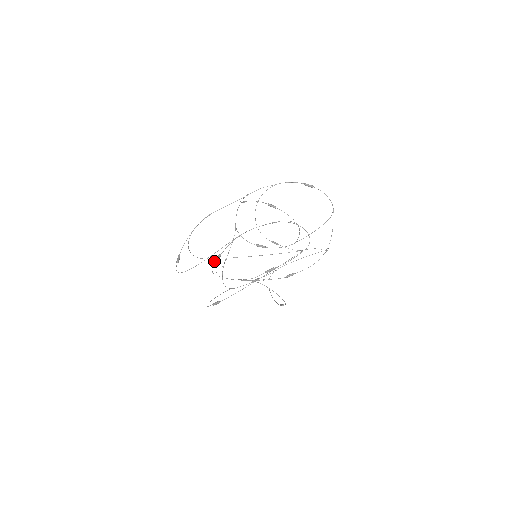
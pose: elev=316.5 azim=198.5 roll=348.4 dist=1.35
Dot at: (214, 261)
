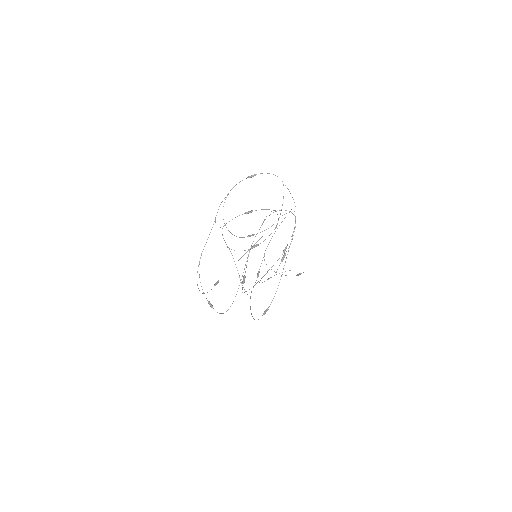
Dot at: occluded
